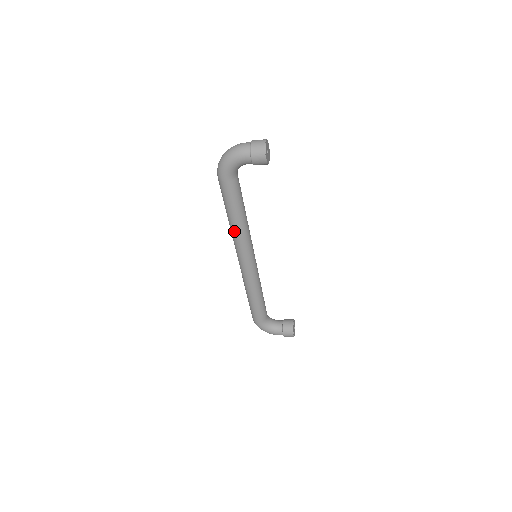
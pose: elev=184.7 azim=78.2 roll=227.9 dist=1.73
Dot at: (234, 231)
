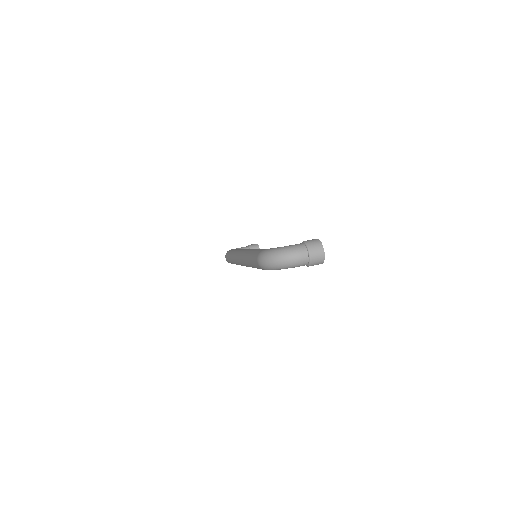
Dot at: occluded
